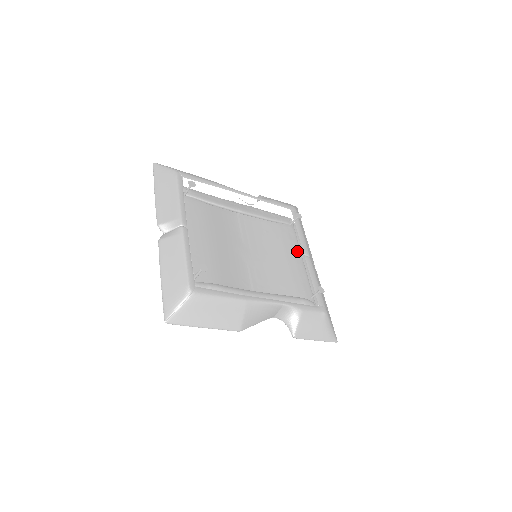
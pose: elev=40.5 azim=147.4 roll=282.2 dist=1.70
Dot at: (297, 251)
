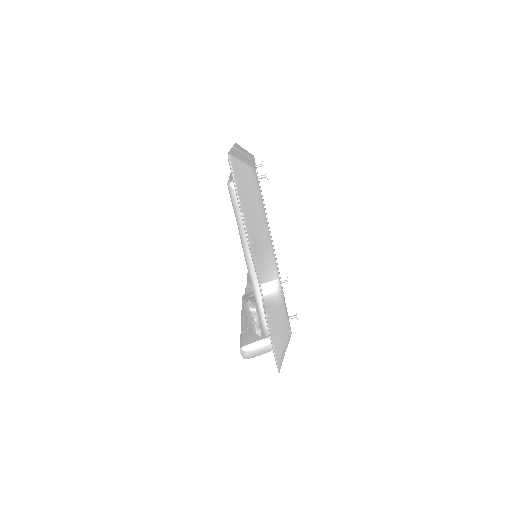
Dot at: occluded
